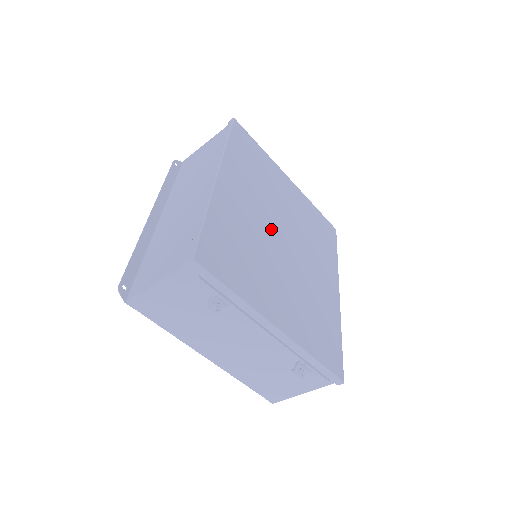
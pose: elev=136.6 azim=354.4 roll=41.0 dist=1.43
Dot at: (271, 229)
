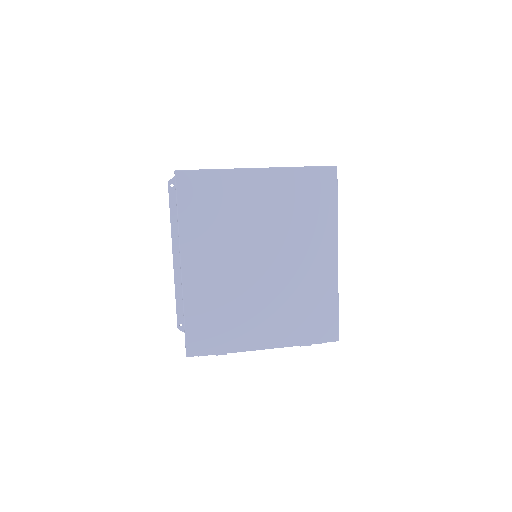
Dot at: (245, 265)
